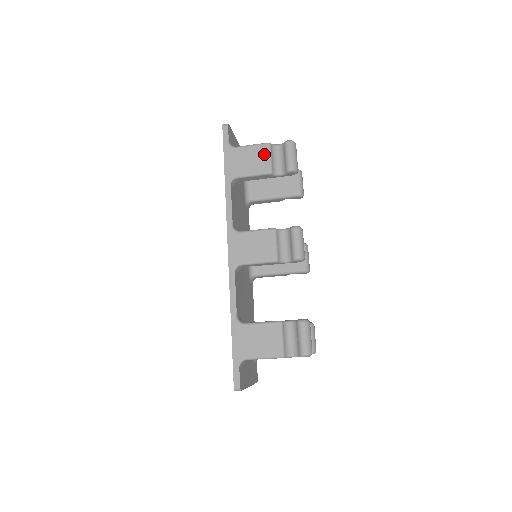
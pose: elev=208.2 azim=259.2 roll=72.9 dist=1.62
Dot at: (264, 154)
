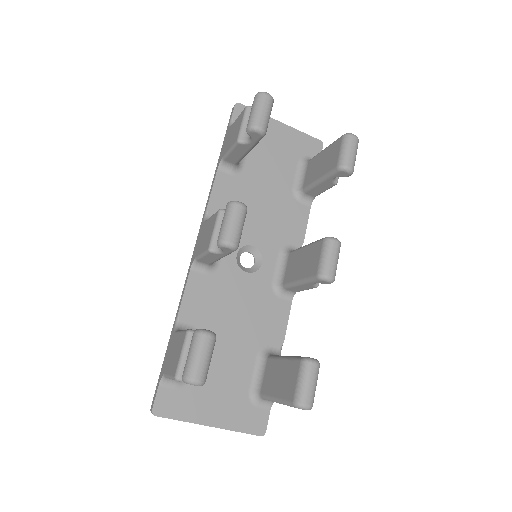
Dot at: (240, 122)
